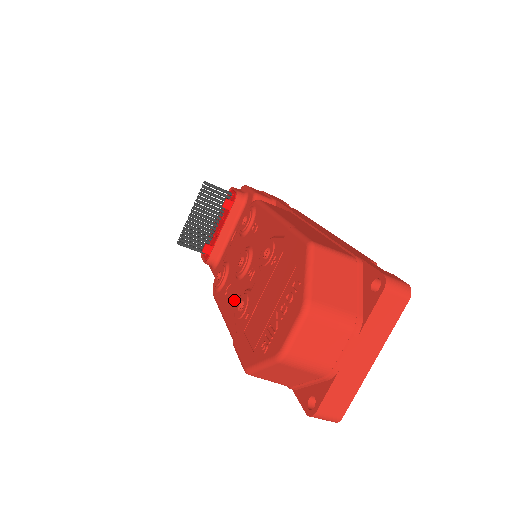
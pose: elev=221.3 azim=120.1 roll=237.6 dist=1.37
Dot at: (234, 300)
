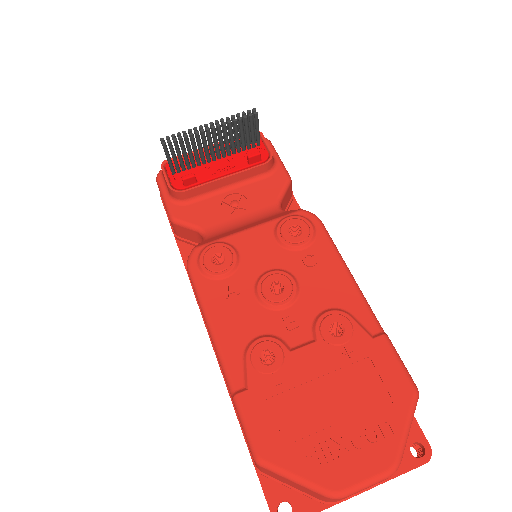
Dot at: (245, 327)
